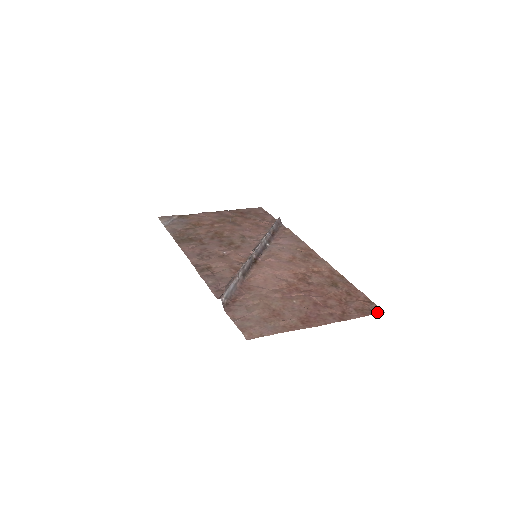
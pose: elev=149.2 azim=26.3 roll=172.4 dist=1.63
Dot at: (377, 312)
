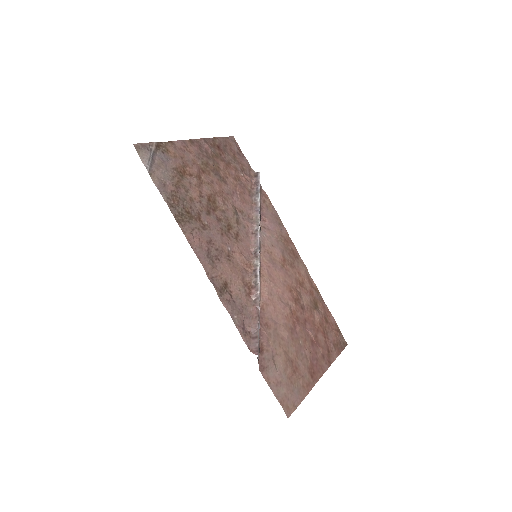
Dot at: (344, 345)
